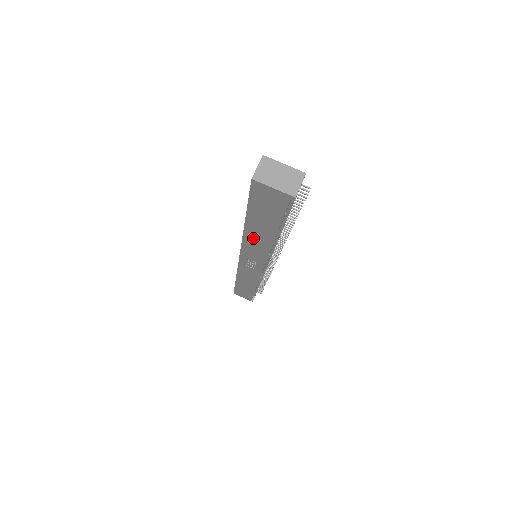
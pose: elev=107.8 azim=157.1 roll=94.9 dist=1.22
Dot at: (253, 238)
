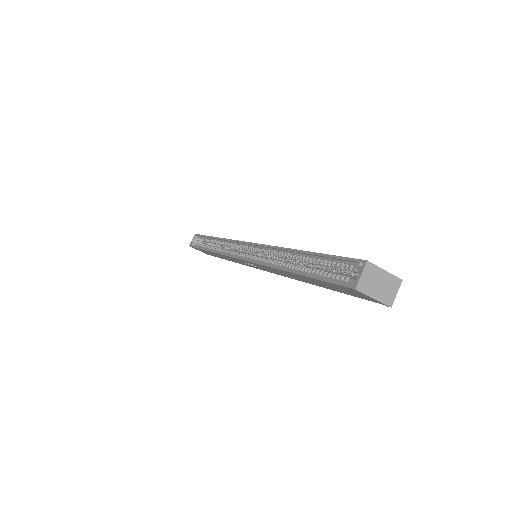
Dot at: (285, 273)
